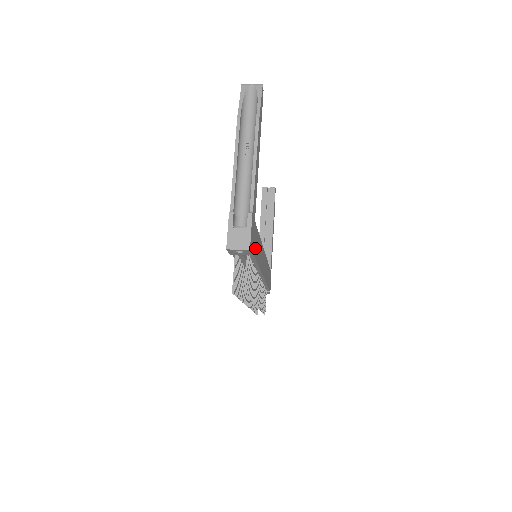
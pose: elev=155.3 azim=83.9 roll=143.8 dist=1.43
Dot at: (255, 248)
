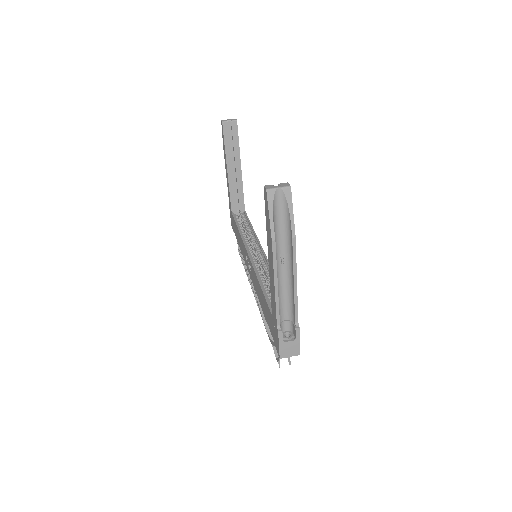
Dot at: occluded
